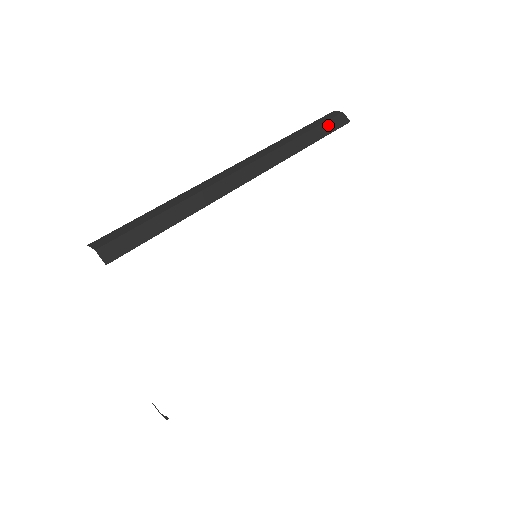
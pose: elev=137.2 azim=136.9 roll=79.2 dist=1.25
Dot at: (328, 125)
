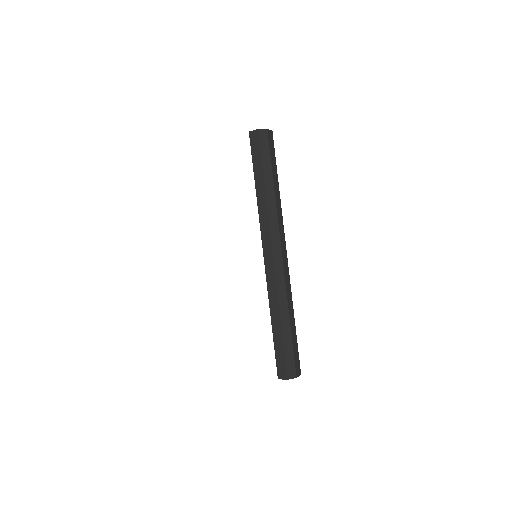
Dot at: (272, 155)
